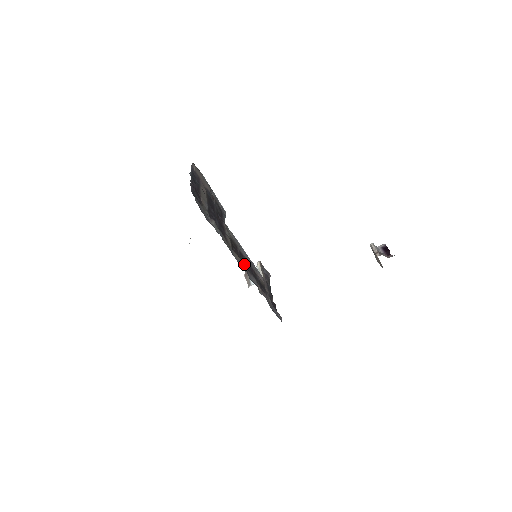
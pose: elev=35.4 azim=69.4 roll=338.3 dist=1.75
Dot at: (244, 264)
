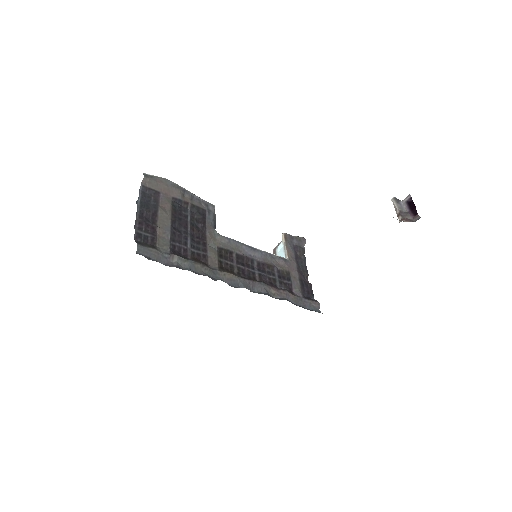
Dot at: (245, 270)
